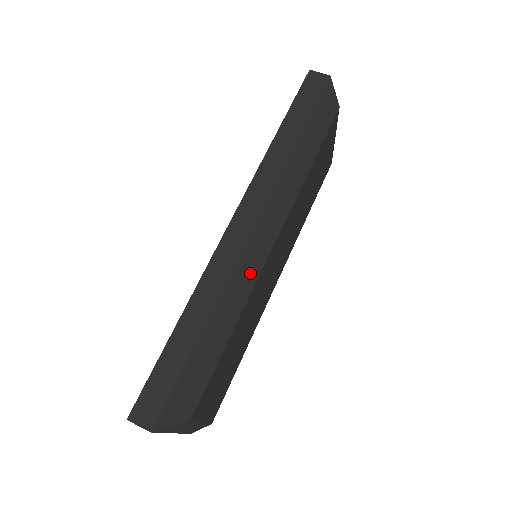
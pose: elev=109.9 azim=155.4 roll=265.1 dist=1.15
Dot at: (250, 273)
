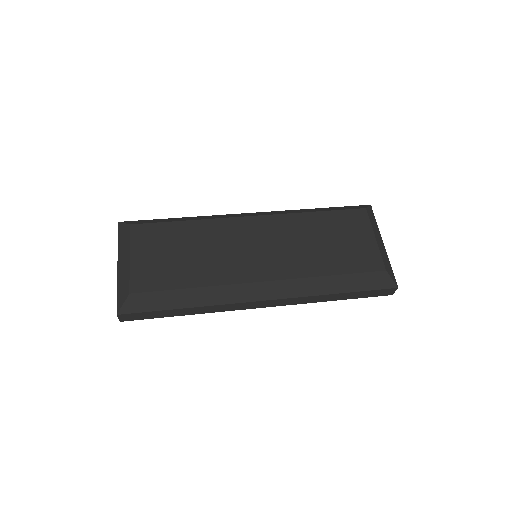
Dot at: (226, 217)
